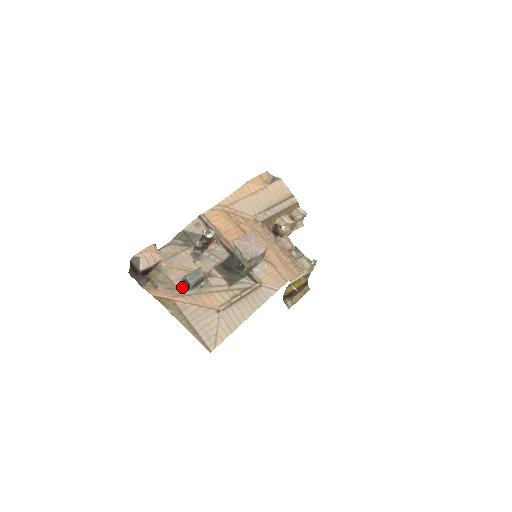
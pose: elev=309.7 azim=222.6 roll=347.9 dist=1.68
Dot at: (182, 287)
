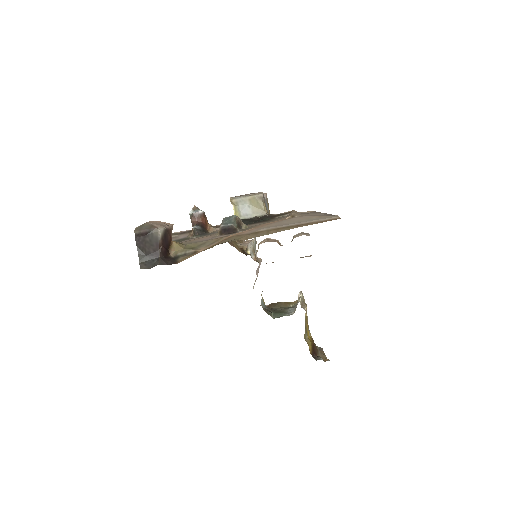
Dot at: (226, 234)
